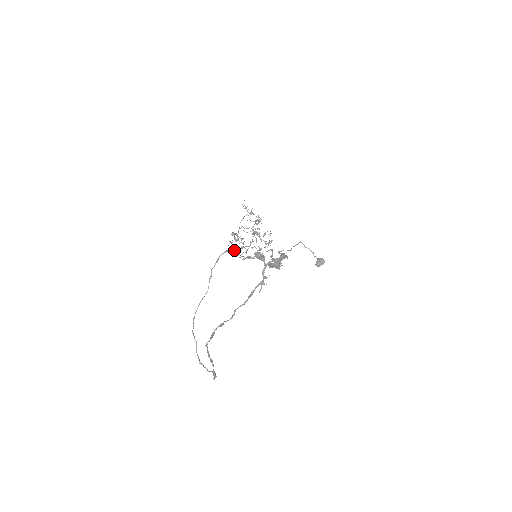
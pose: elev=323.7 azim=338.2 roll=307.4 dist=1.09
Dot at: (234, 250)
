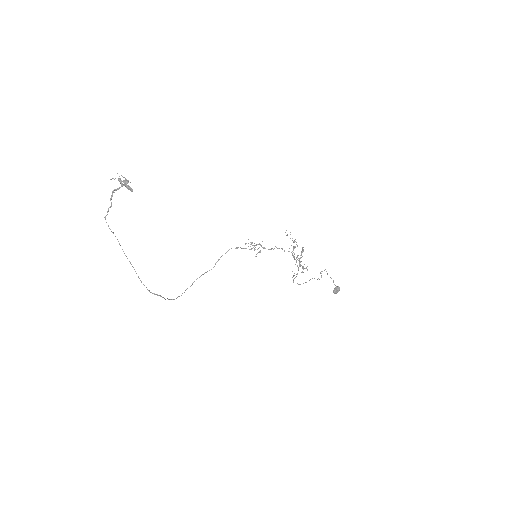
Dot at: (242, 248)
